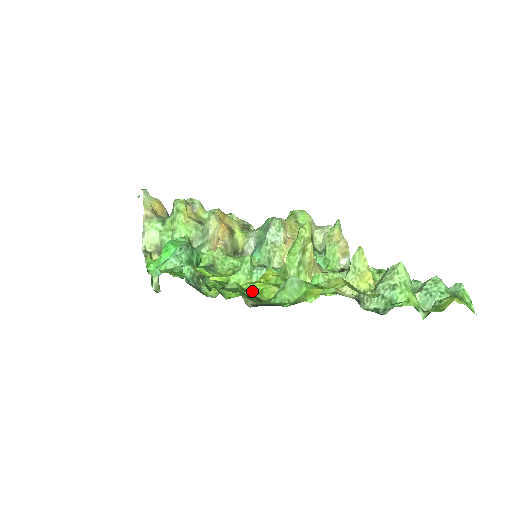
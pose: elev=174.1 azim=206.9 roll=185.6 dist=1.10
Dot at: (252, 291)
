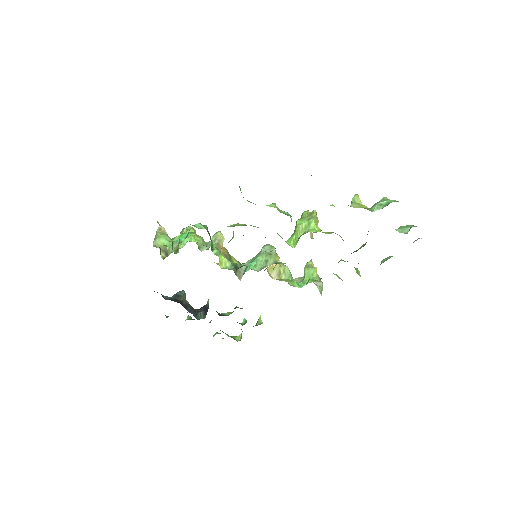
Dot at: occluded
